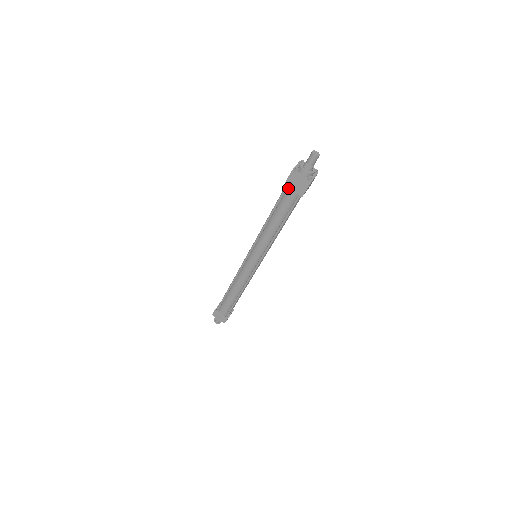
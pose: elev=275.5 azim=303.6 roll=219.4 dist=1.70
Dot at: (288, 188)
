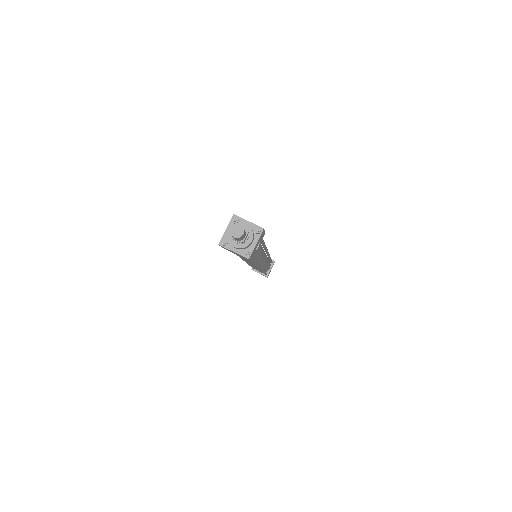
Dot at: occluded
